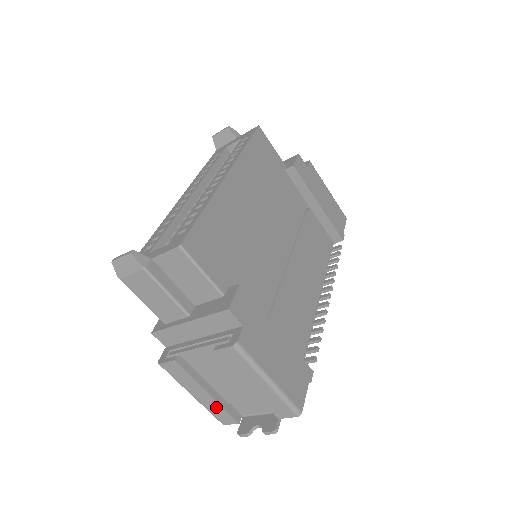
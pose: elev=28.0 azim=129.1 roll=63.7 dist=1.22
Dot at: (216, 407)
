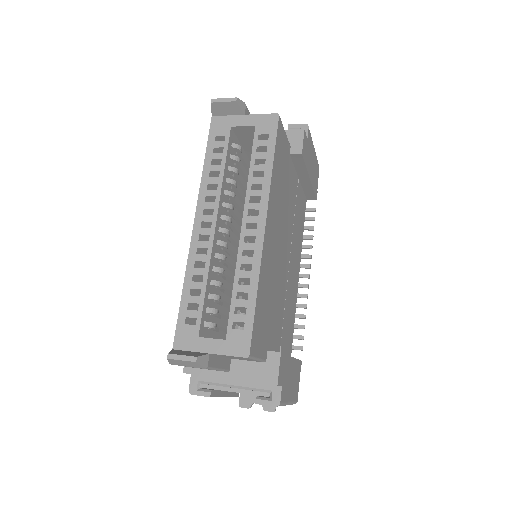
Dot at: occluded
